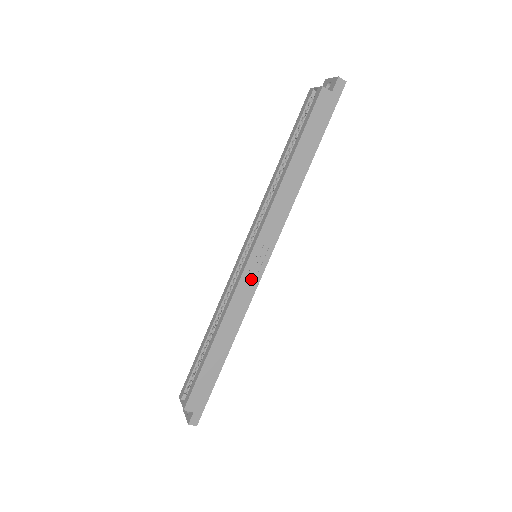
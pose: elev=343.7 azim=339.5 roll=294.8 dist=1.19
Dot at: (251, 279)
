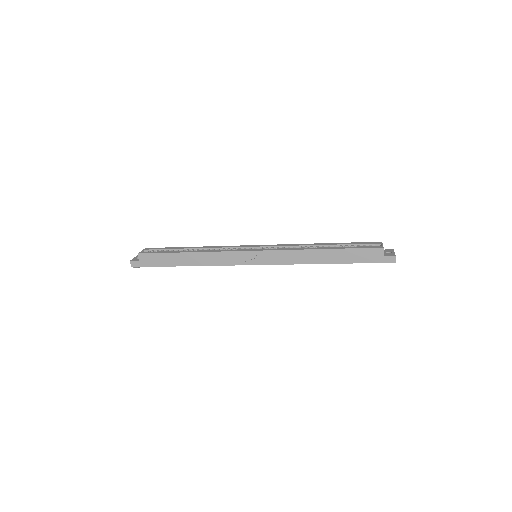
Dot at: (239, 259)
